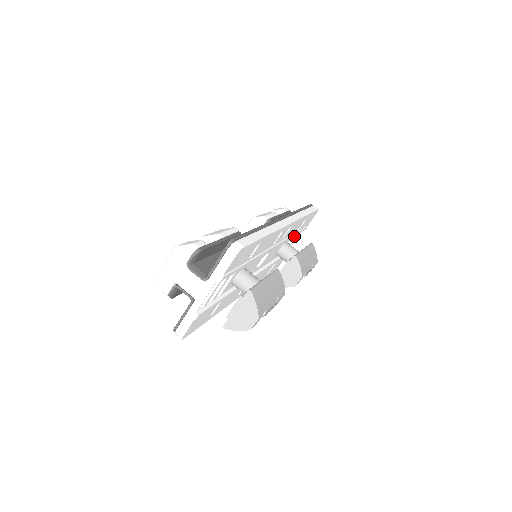
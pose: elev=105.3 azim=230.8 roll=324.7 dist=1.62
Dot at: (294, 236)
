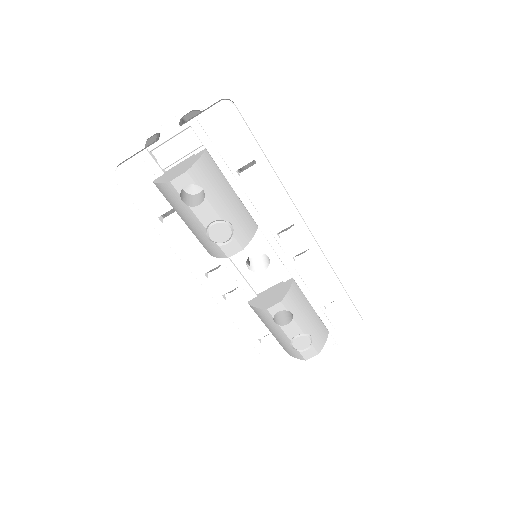
Dot at: occluded
